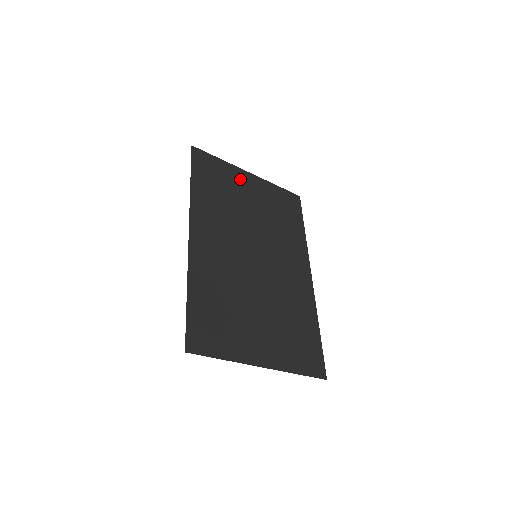
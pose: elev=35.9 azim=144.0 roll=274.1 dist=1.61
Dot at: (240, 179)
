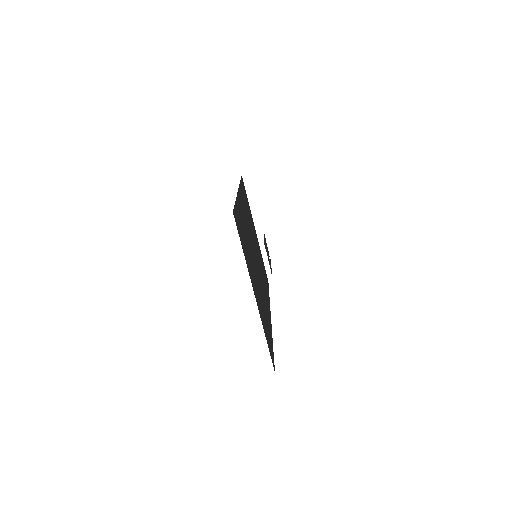
Dot at: occluded
